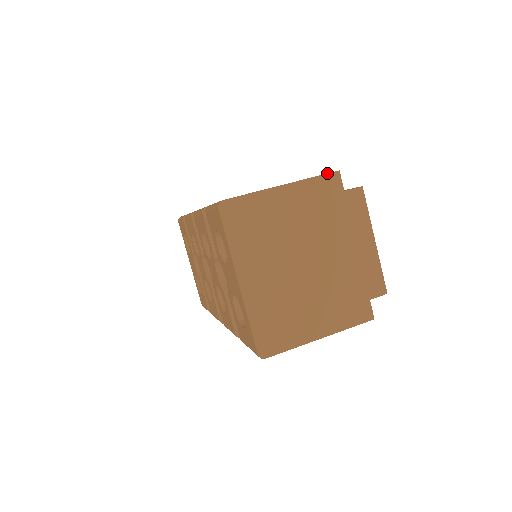
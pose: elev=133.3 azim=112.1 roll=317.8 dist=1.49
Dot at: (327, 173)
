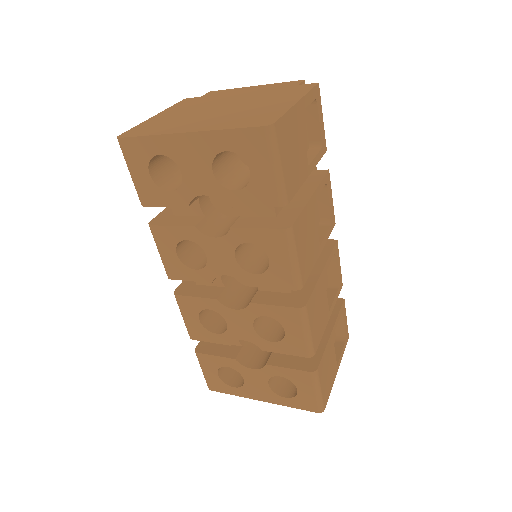
Dot at: (178, 102)
